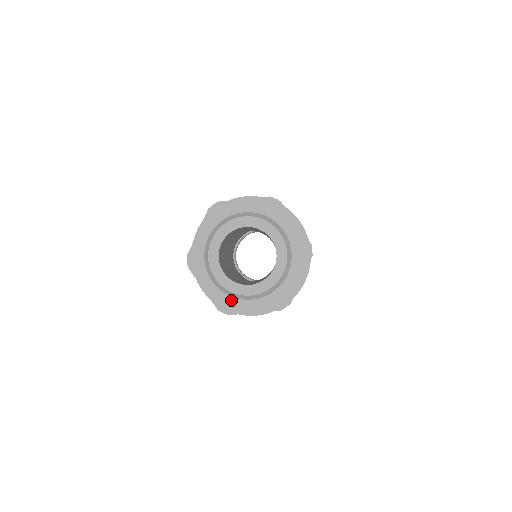
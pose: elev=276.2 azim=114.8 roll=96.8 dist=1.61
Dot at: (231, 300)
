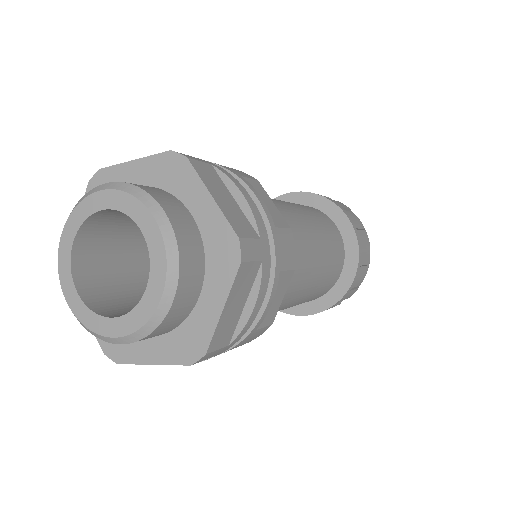
Dot at: occluded
